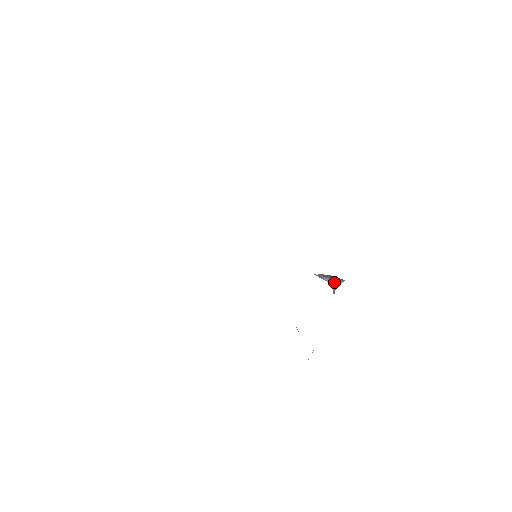
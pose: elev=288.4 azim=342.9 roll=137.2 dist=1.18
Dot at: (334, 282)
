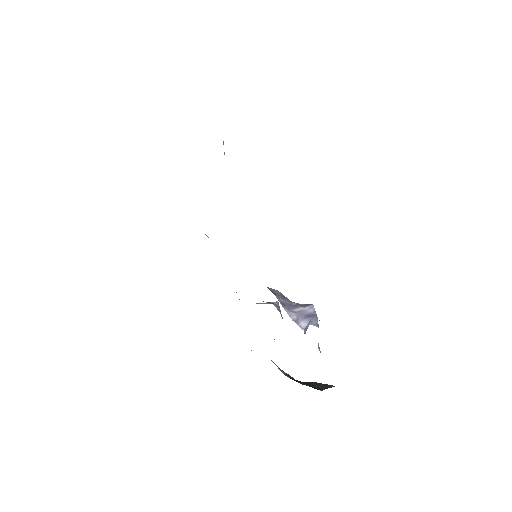
Dot at: (310, 323)
